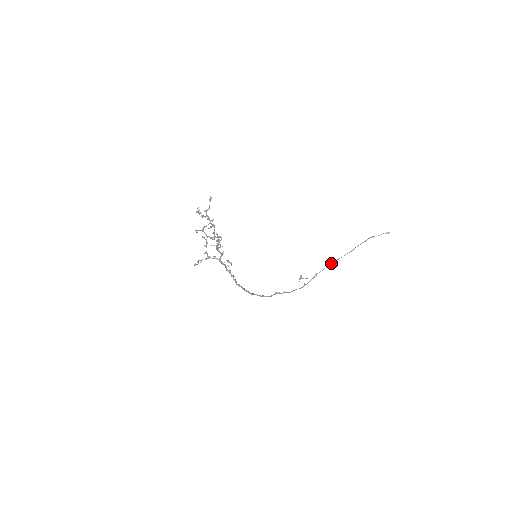
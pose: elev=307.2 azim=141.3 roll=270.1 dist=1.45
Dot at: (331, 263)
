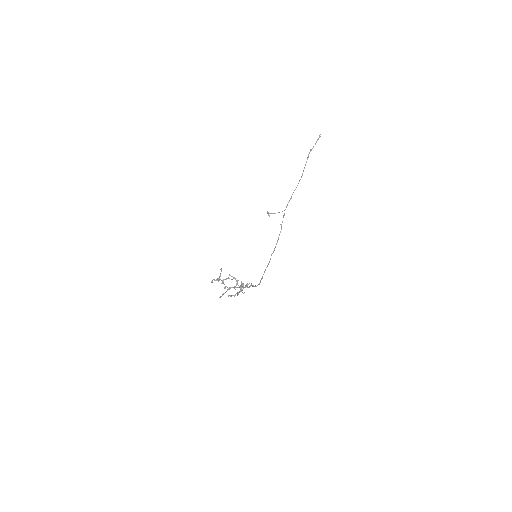
Dot at: (291, 196)
